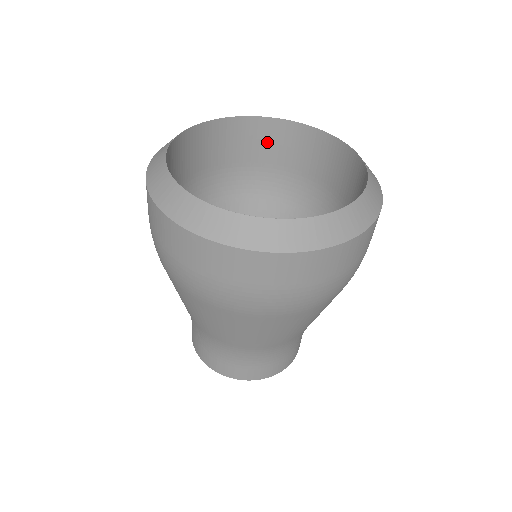
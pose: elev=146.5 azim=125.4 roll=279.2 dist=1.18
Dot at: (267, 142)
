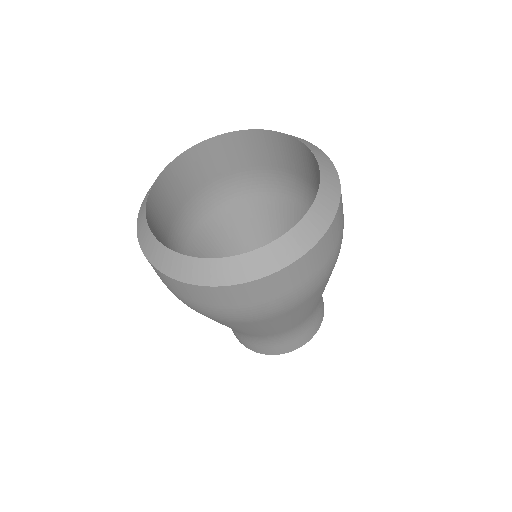
Dot at: (225, 155)
